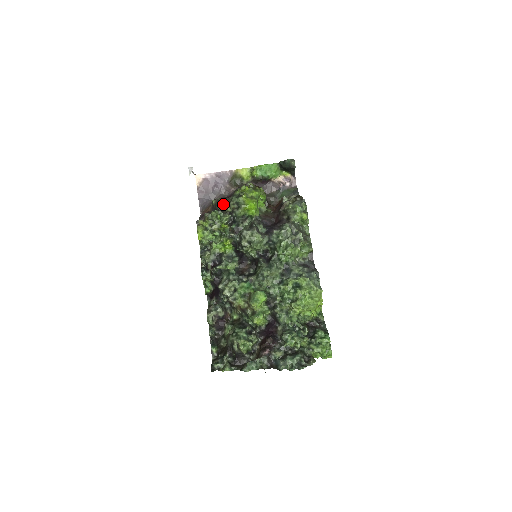
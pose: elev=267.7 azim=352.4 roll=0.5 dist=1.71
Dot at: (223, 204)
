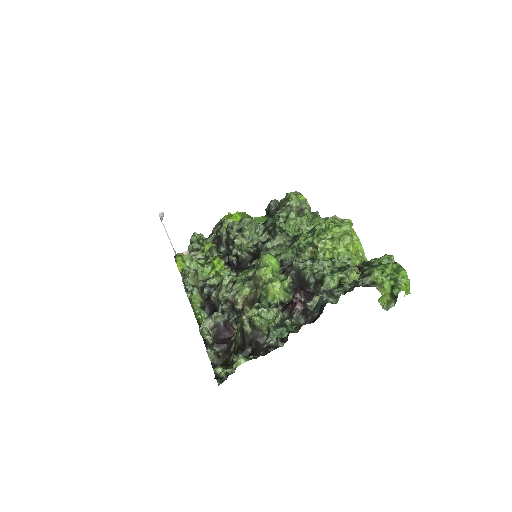
Dot at: occluded
